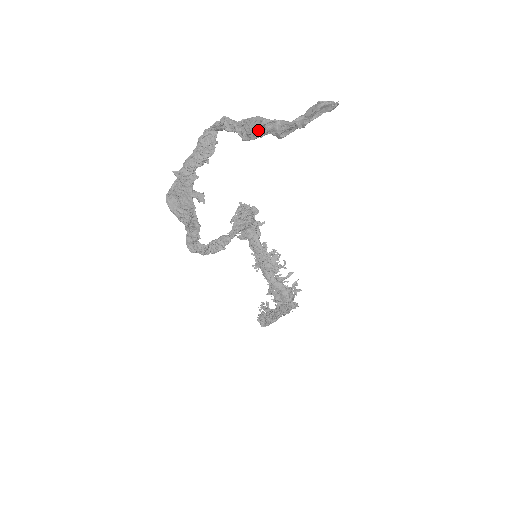
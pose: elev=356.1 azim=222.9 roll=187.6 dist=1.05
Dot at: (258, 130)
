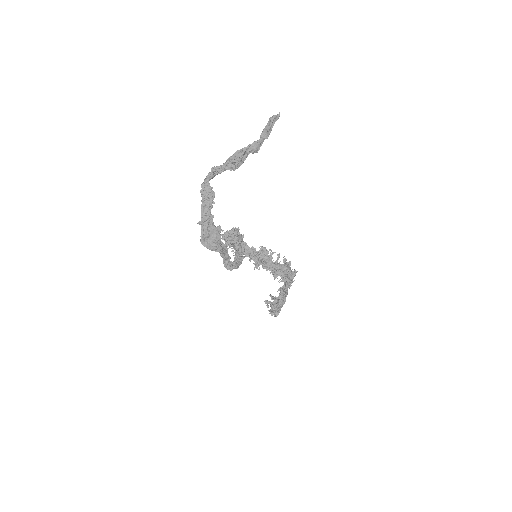
Dot at: (242, 157)
